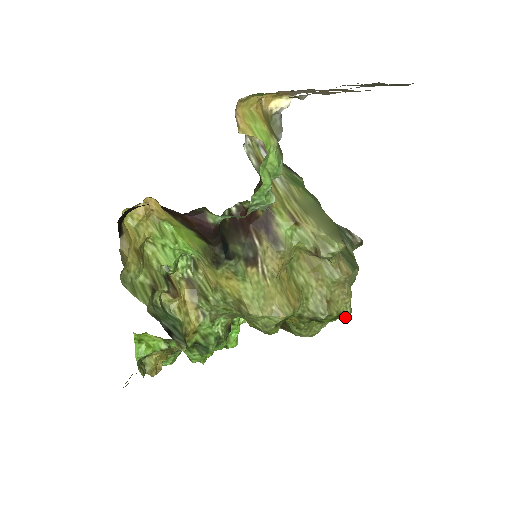
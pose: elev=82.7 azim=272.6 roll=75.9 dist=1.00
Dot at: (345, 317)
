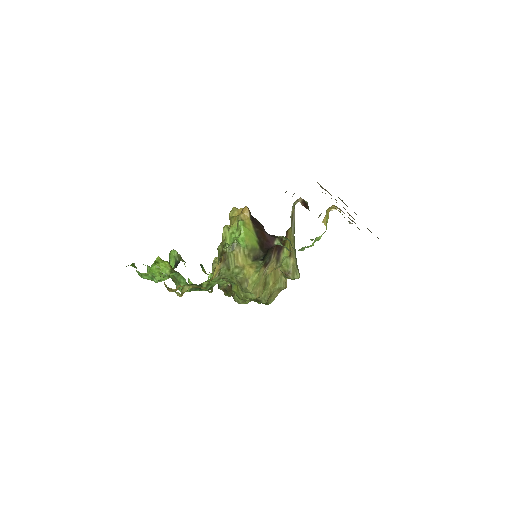
Dot at: (266, 304)
